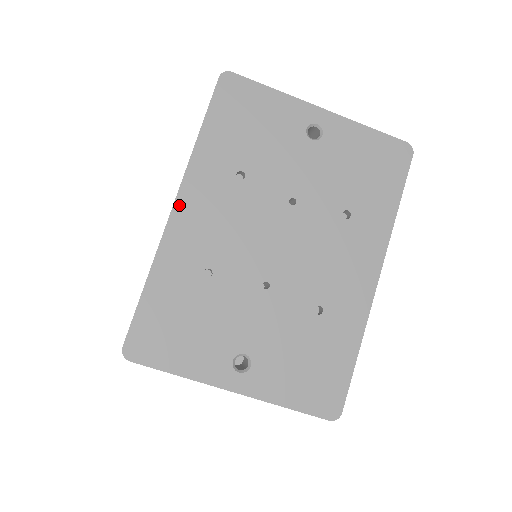
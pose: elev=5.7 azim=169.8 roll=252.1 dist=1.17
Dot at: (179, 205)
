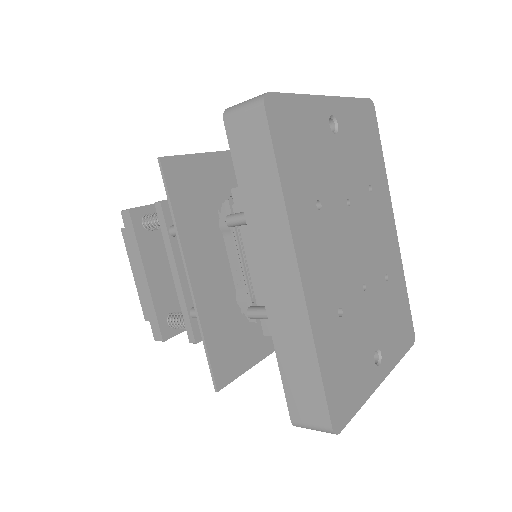
Dot at: (303, 271)
